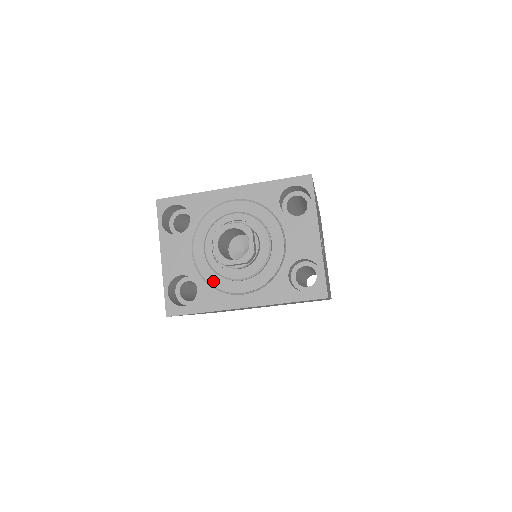
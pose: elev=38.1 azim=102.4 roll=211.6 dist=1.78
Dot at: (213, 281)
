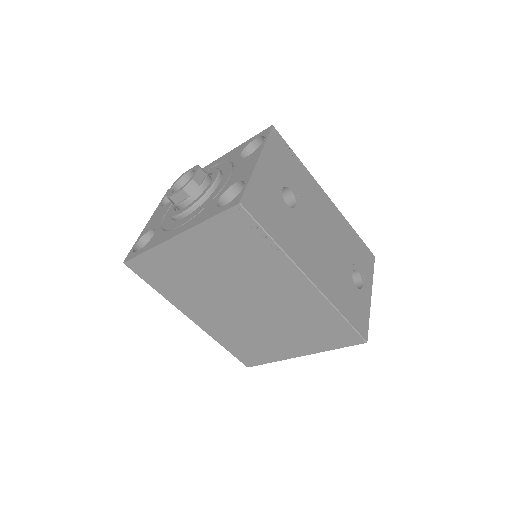
Dot at: (166, 226)
